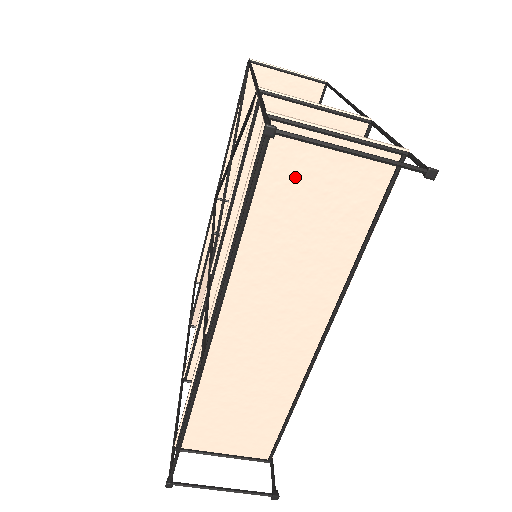
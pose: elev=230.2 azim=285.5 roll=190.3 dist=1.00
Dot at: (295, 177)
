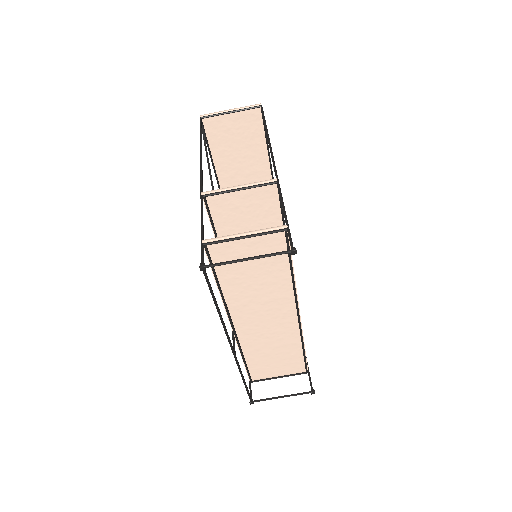
Dot at: (234, 259)
